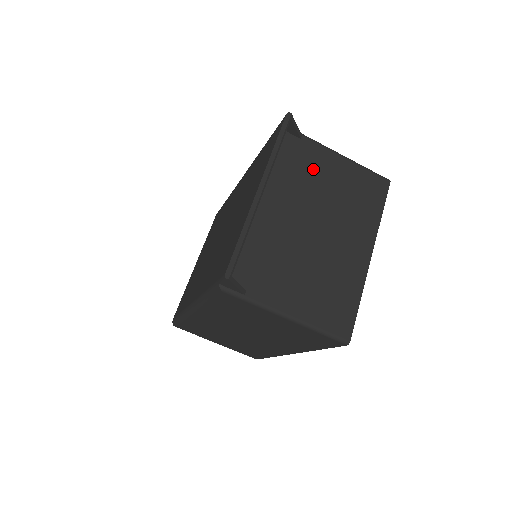
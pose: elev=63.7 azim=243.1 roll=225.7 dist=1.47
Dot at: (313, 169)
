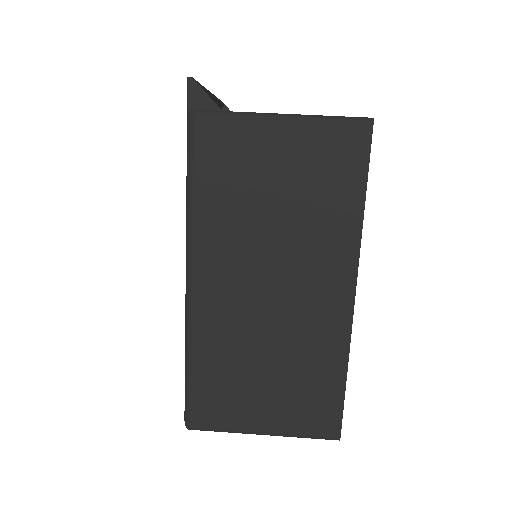
Dot at: occluded
